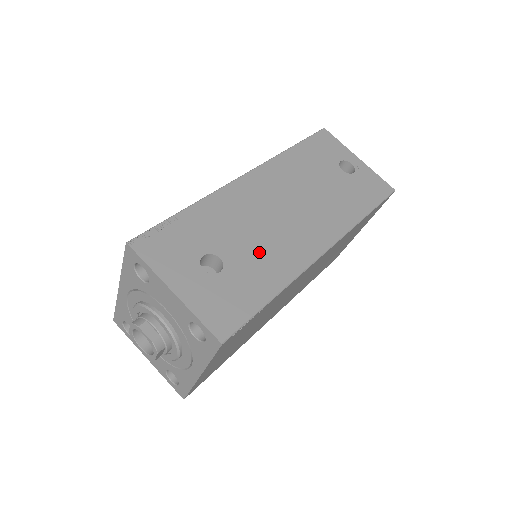
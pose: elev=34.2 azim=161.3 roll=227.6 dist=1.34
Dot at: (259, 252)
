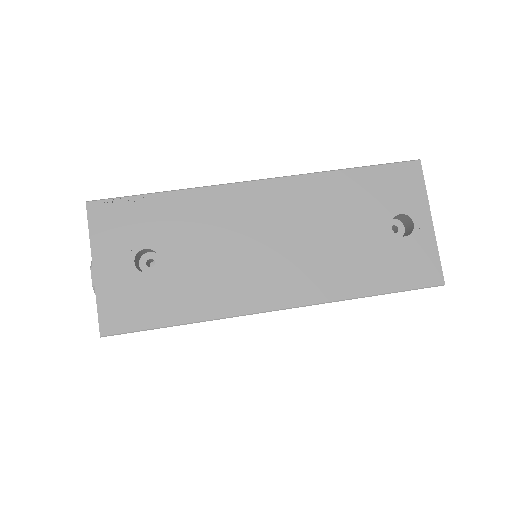
Dot at: (203, 273)
